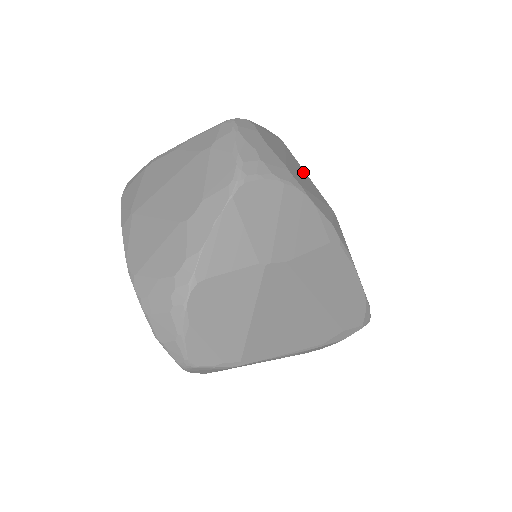
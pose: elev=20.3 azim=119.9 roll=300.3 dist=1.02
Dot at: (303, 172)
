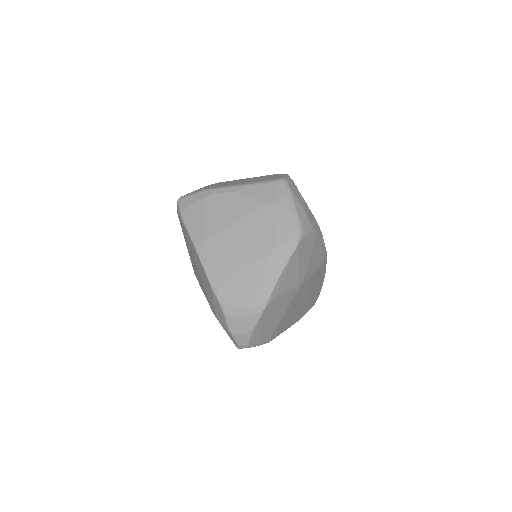
Dot at: occluded
